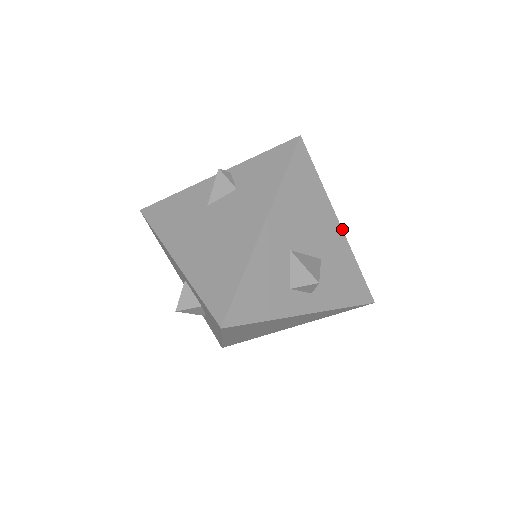
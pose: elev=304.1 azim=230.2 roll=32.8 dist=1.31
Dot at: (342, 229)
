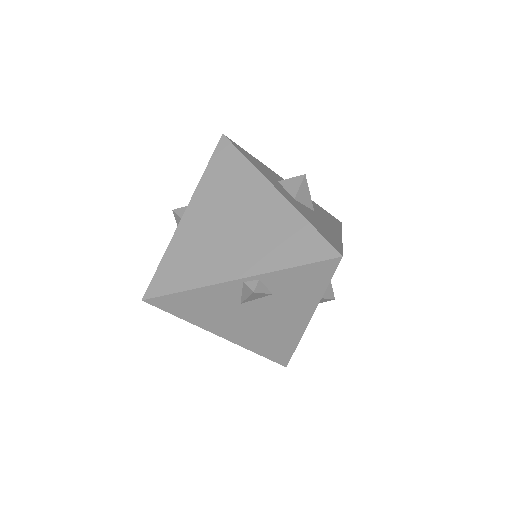
Dot at: occluded
